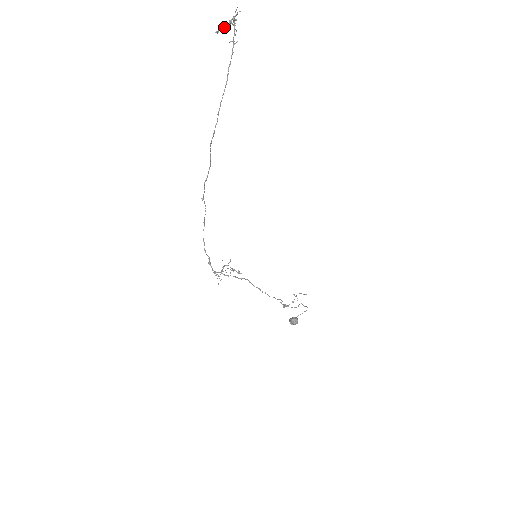
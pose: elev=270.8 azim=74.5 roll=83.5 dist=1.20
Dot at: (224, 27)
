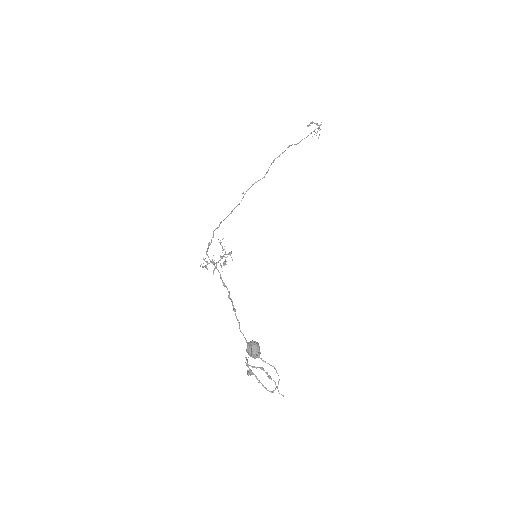
Dot at: (313, 122)
